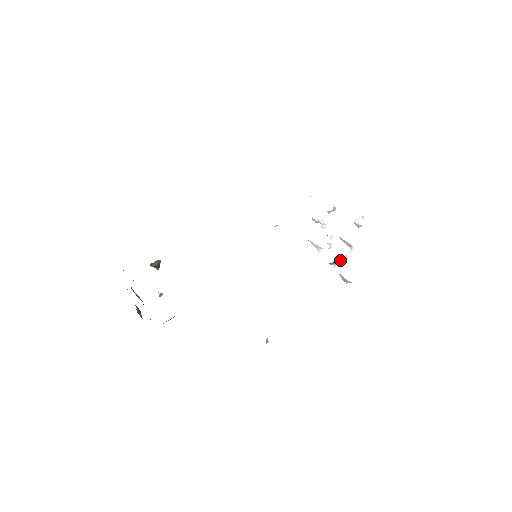
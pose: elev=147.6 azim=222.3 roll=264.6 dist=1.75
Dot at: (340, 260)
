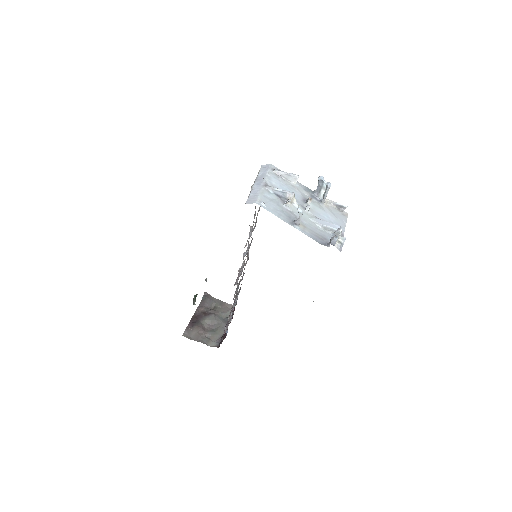
Dot at: (326, 195)
